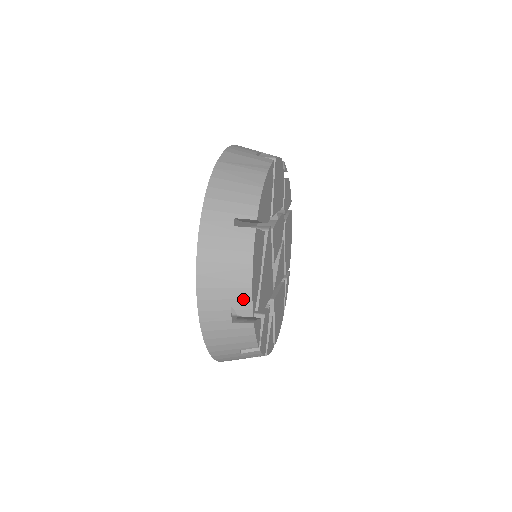
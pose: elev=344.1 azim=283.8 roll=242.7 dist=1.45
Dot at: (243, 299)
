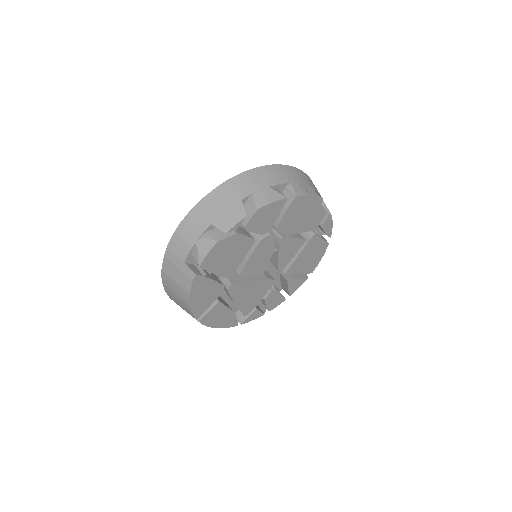
Dot at: occluded
